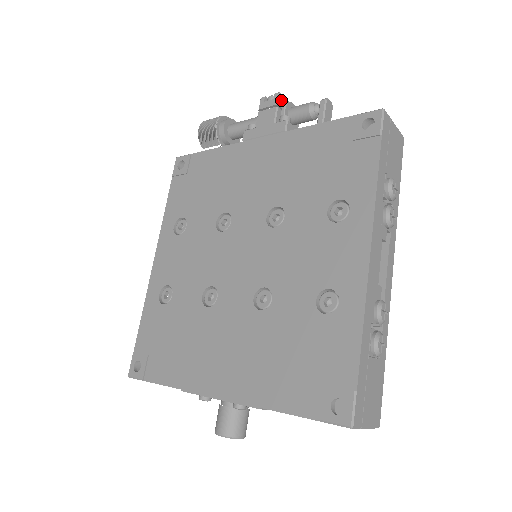
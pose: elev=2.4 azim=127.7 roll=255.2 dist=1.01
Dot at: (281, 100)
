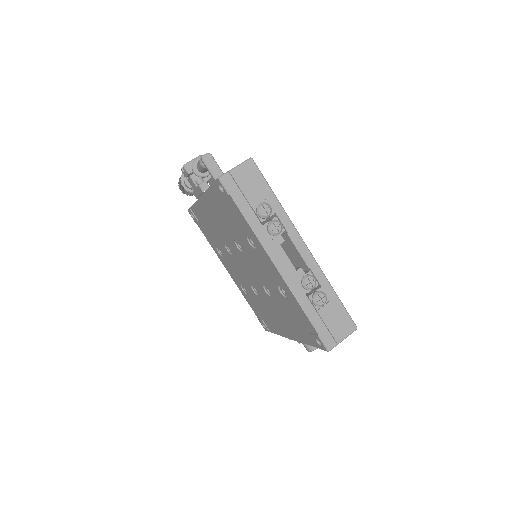
Dot at: (188, 168)
